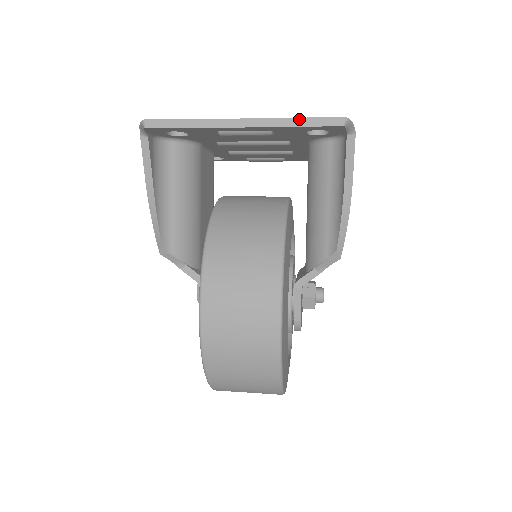
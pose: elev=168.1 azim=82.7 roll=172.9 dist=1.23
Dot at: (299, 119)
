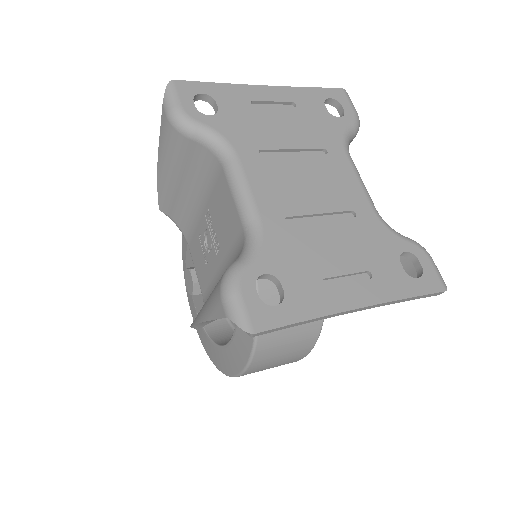
Dot at: (410, 298)
